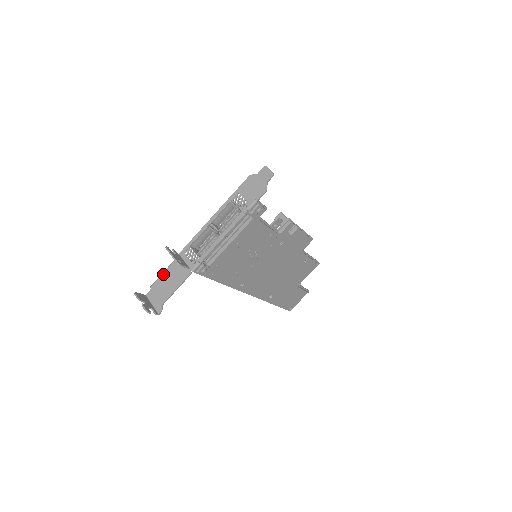
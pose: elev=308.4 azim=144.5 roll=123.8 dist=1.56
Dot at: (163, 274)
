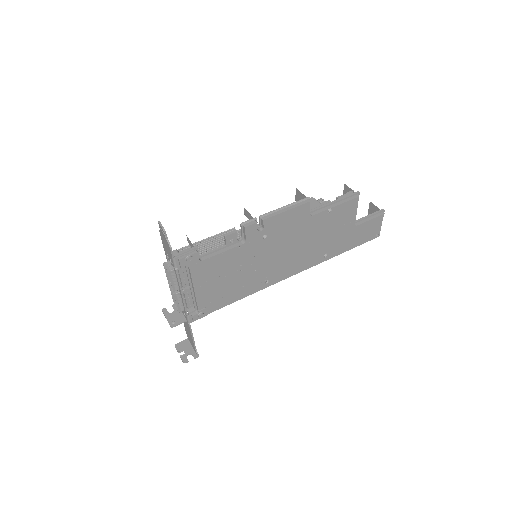
Dot at: occluded
